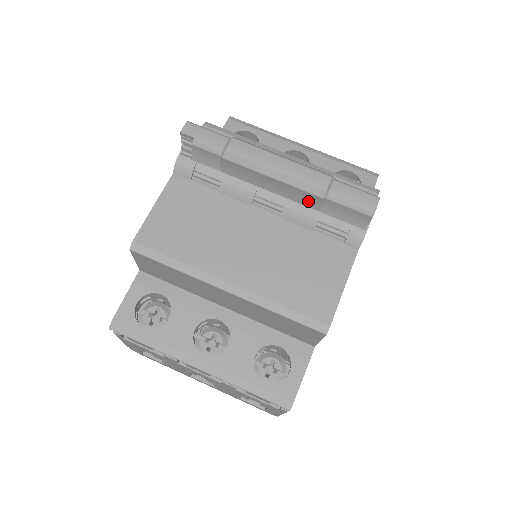
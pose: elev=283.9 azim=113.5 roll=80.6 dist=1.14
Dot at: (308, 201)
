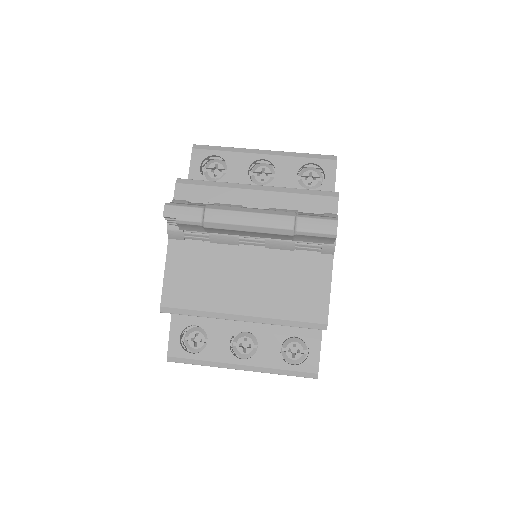
Dot at: (282, 237)
